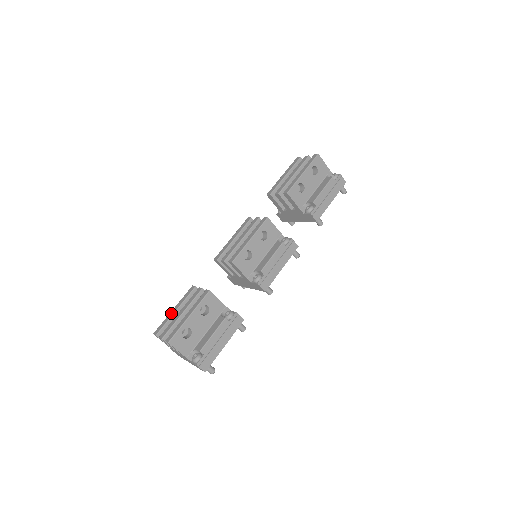
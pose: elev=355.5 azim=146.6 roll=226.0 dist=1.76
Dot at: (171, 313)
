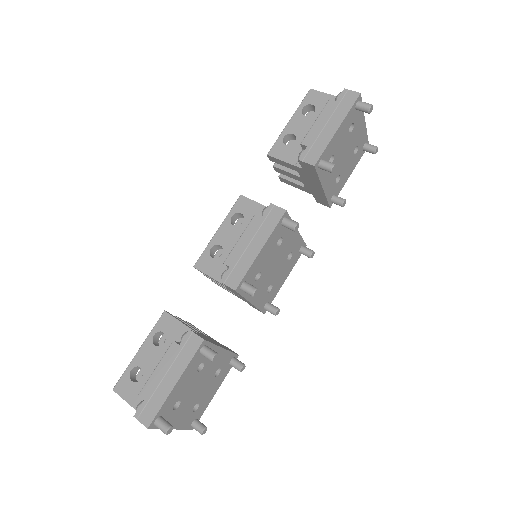
Dot at: occluded
